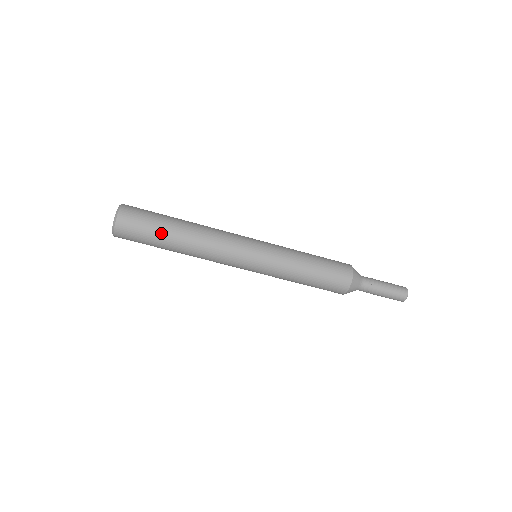
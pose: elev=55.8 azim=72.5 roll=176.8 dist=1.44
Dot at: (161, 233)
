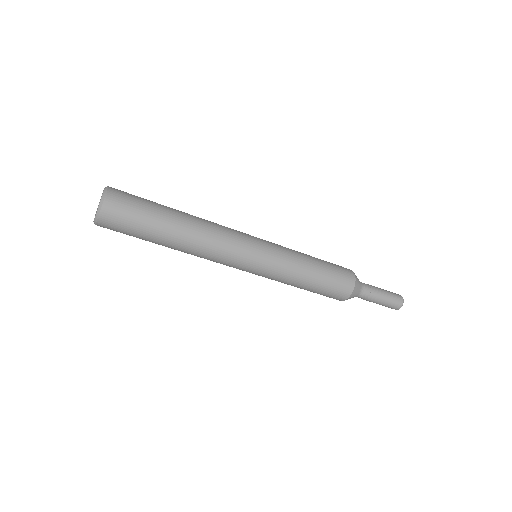
Dot at: (158, 217)
